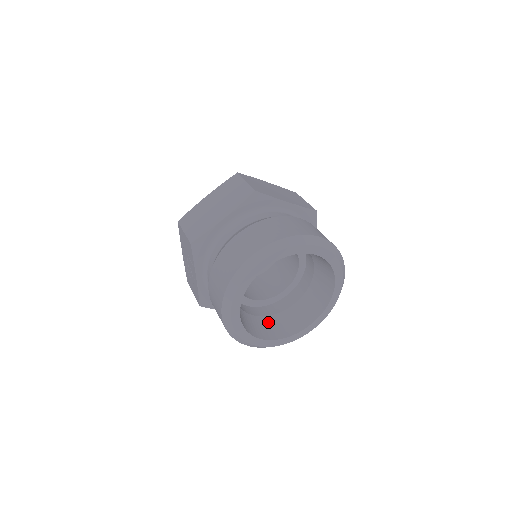
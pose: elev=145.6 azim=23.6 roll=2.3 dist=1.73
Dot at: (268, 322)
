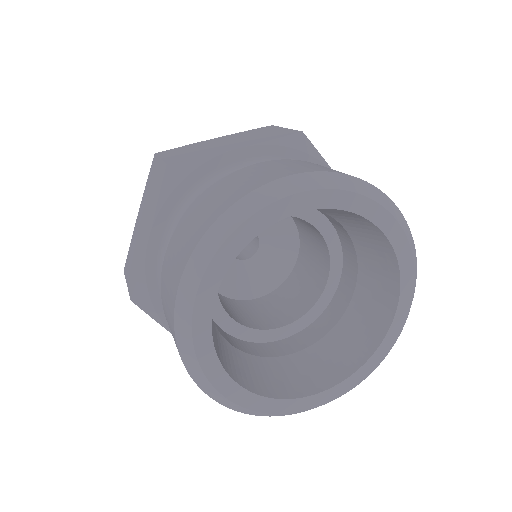
Dot at: (321, 353)
